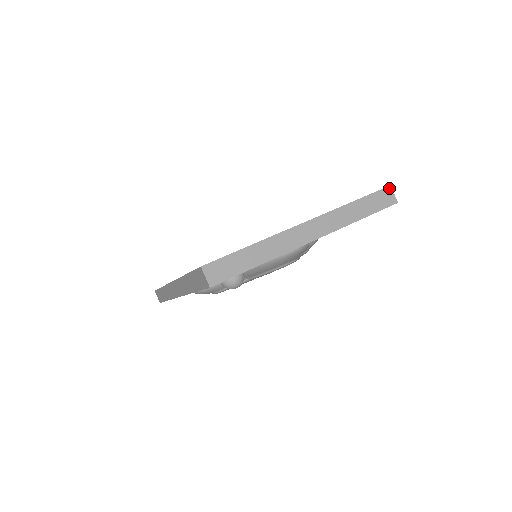
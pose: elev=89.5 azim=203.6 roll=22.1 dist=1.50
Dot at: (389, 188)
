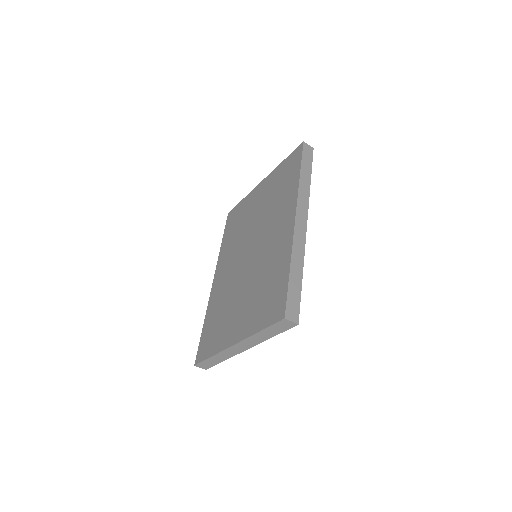
Dot at: (284, 320)
